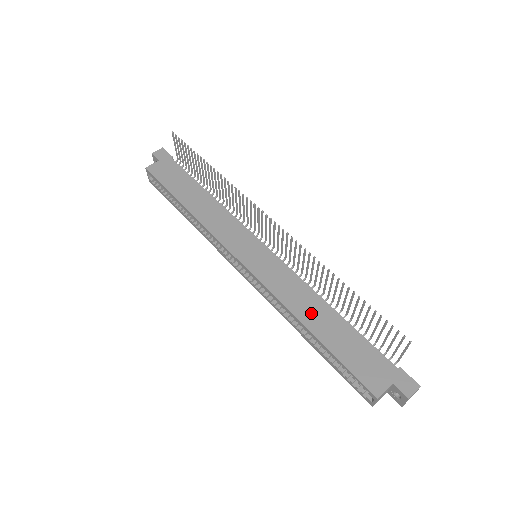
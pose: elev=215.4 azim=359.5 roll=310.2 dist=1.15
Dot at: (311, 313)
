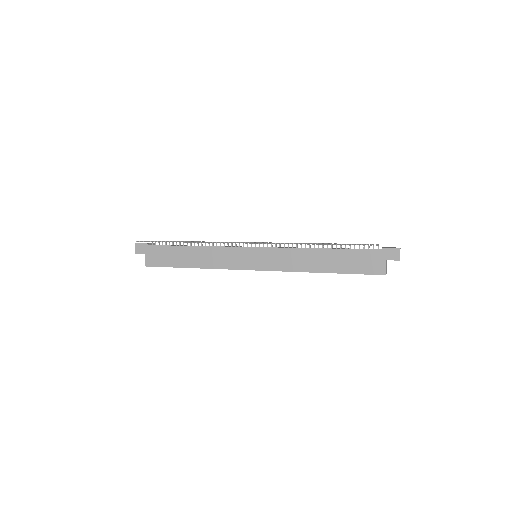
Dot at: (315, 263)
